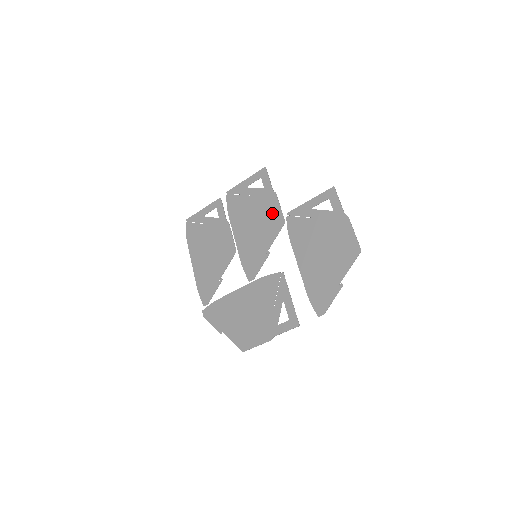
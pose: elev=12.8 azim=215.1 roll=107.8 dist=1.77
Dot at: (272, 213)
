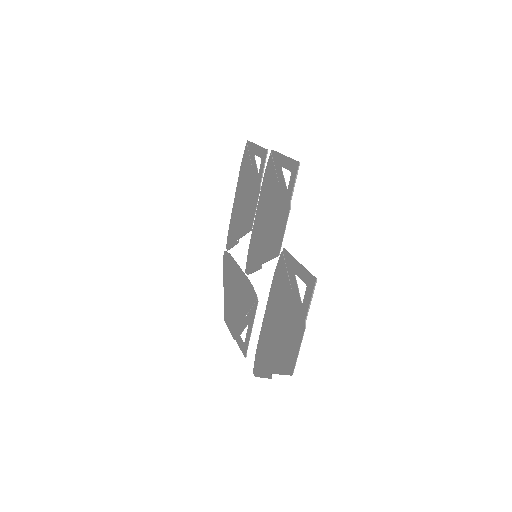
Dot at: (278, 230)
